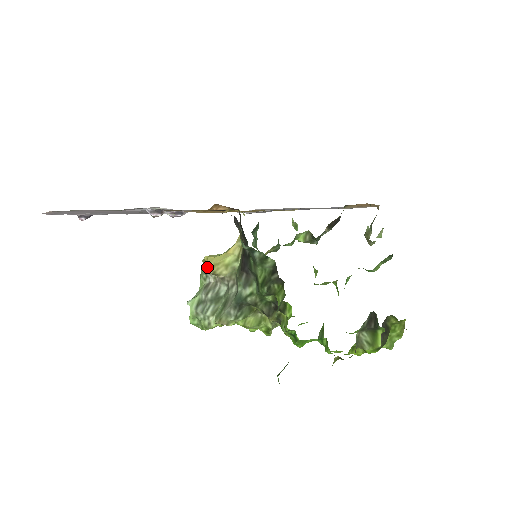
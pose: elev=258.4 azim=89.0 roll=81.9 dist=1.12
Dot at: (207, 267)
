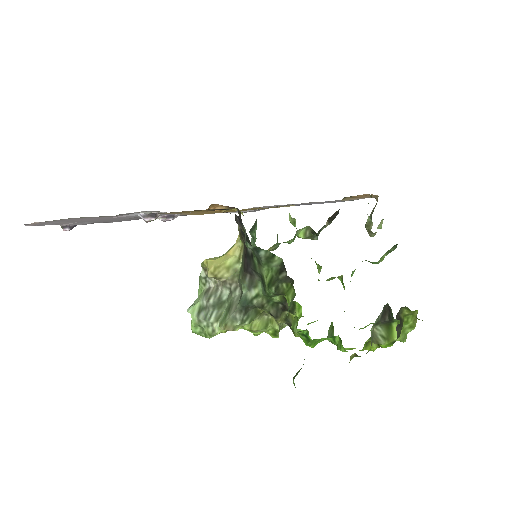
Dot at: (207, 271)
